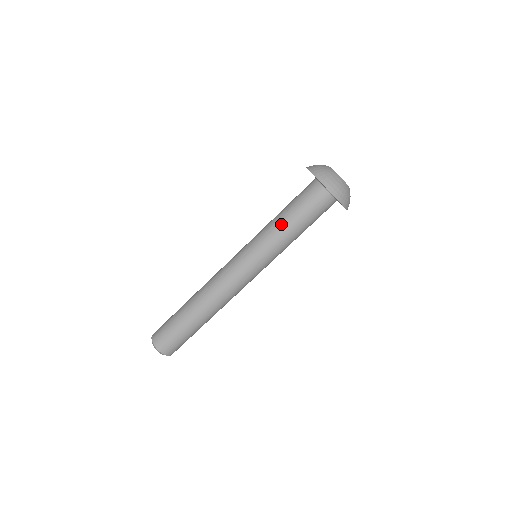
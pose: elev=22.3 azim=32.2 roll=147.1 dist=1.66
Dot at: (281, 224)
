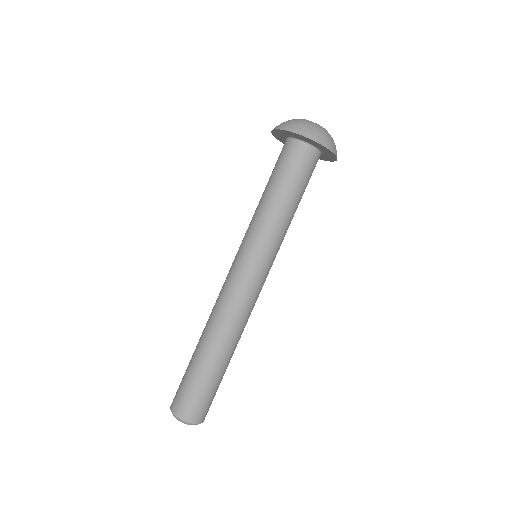
Dot at: (272, 204)
